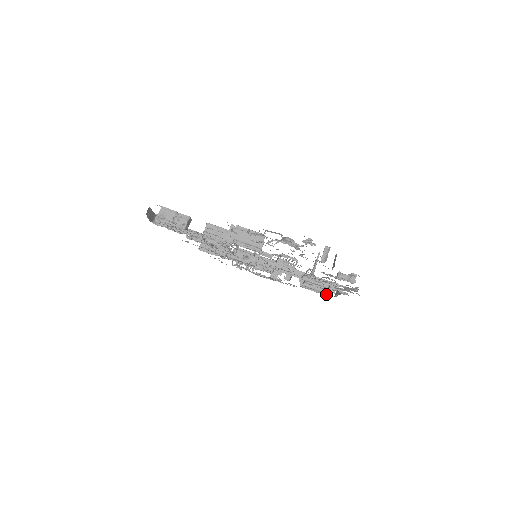
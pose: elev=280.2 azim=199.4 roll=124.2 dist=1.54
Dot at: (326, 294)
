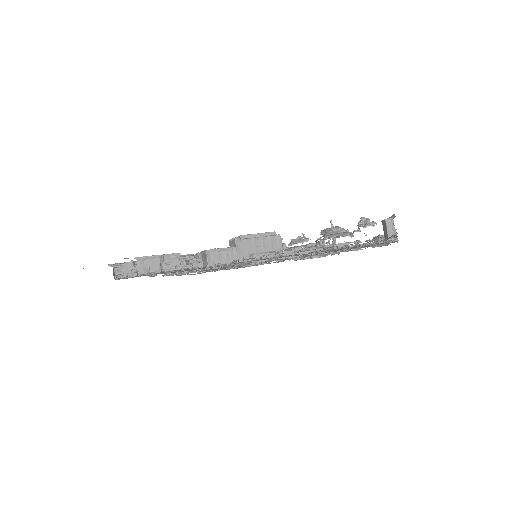
Dot at: occluded
